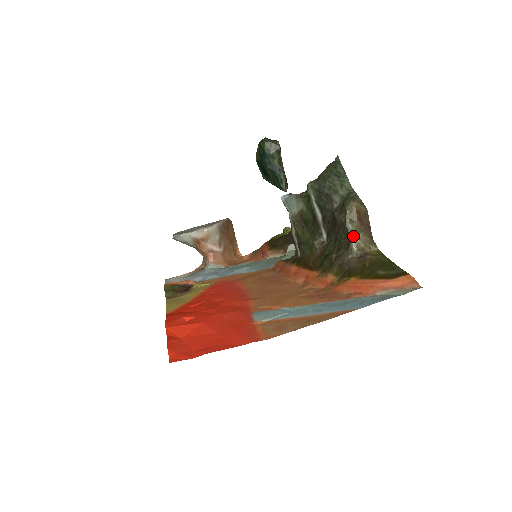
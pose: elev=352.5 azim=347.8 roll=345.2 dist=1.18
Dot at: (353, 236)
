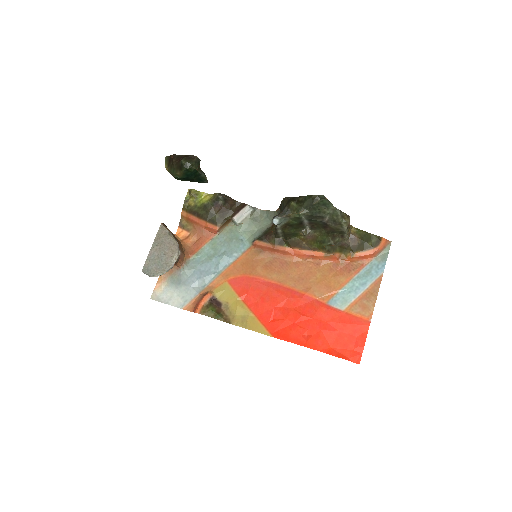
Dot at: (347, 233)
